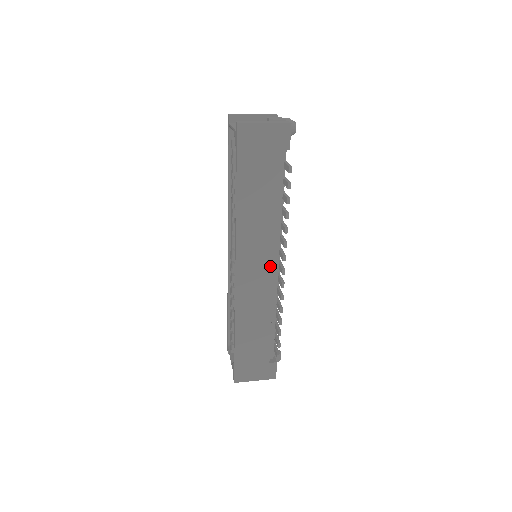
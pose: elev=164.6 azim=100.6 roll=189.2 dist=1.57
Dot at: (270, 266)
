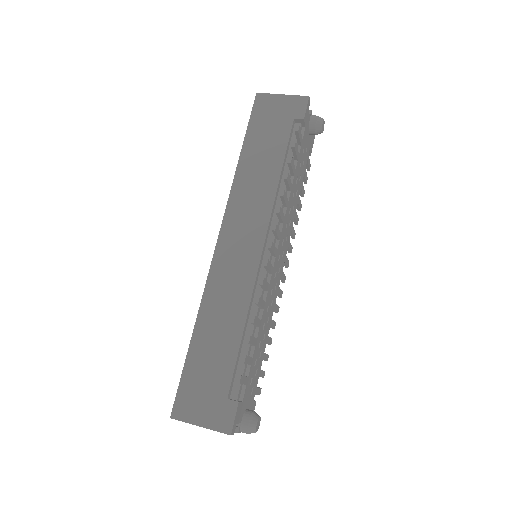
Dot at: (259, 244)
